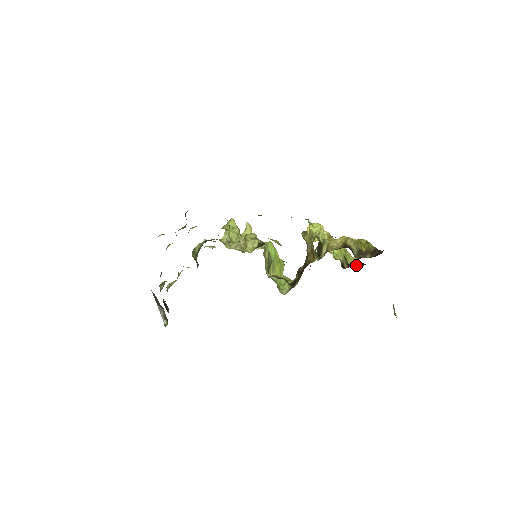
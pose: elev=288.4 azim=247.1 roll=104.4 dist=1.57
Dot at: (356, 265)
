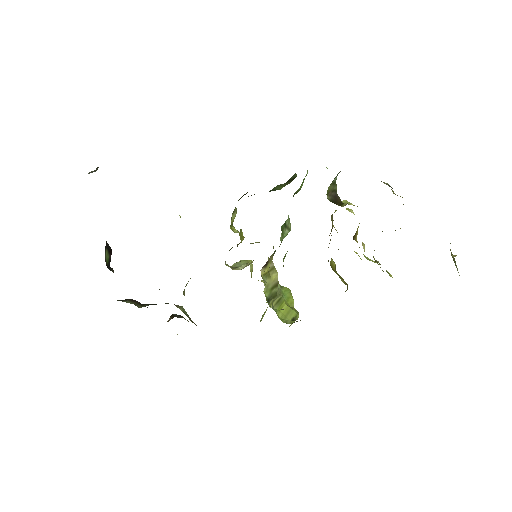
Dot at: occluded
